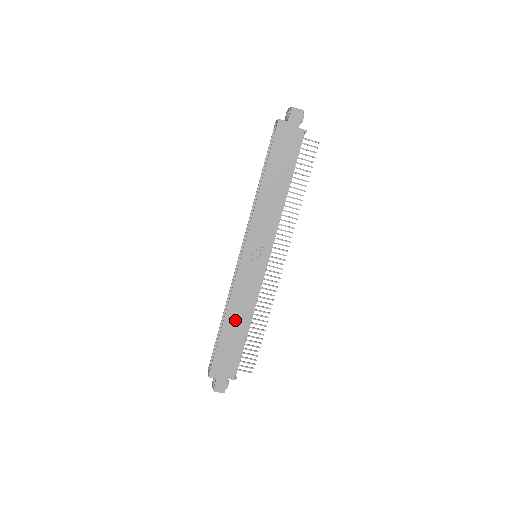
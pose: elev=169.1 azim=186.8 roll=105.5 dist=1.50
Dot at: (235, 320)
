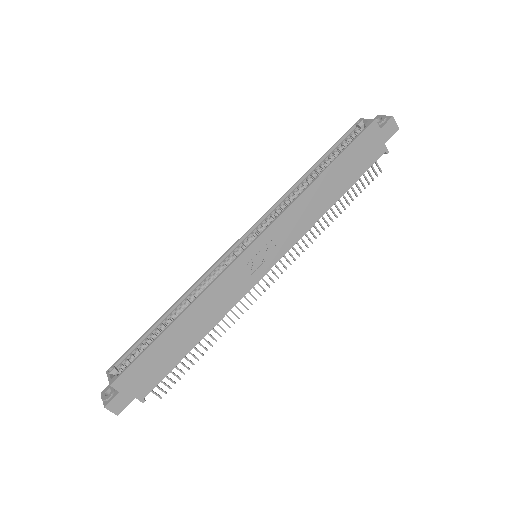
Dot at: (191, 324)
